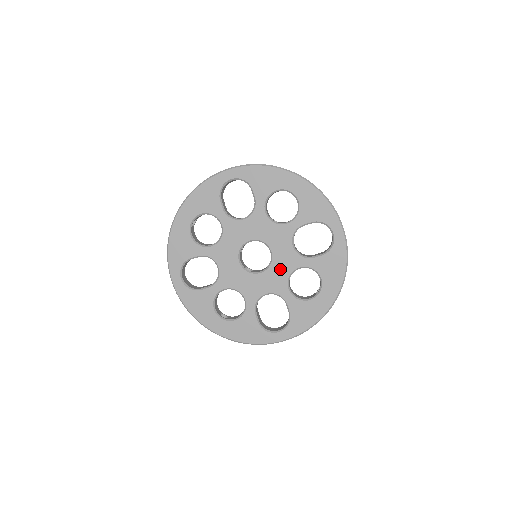
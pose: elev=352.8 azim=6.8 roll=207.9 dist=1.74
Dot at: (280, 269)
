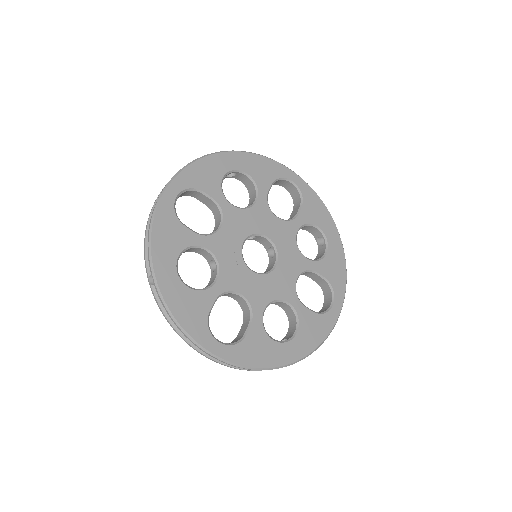
Dot at: (272, 286)
